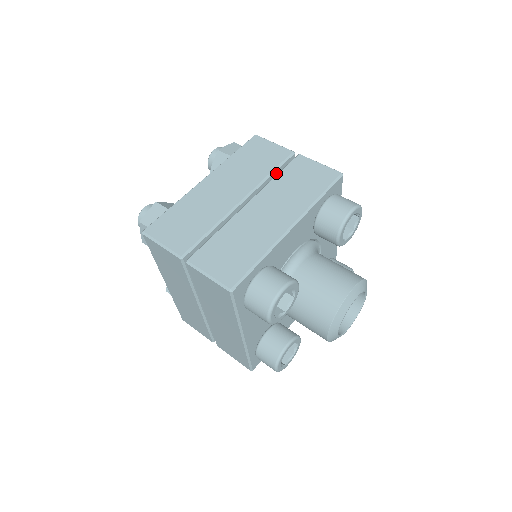
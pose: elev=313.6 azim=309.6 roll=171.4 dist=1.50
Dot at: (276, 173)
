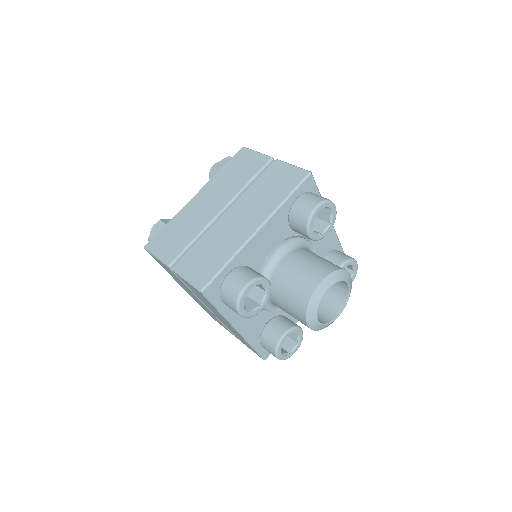
Dot at: occluded
